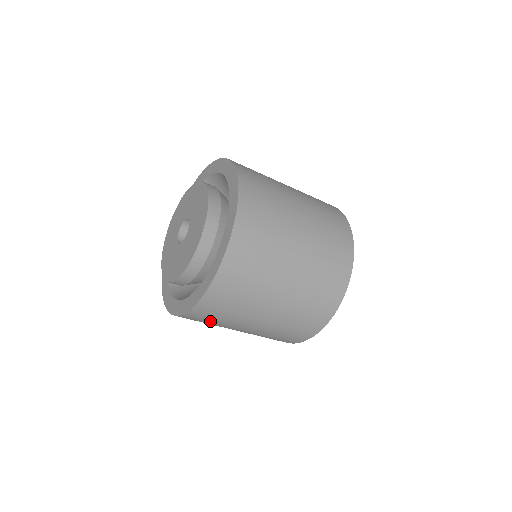
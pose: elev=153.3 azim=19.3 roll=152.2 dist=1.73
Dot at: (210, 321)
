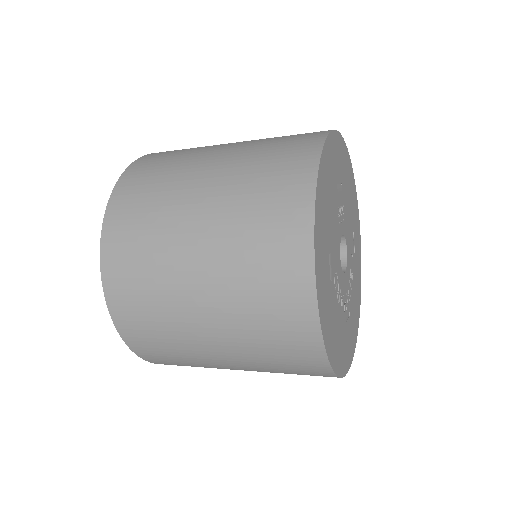
Dot at: occluded
